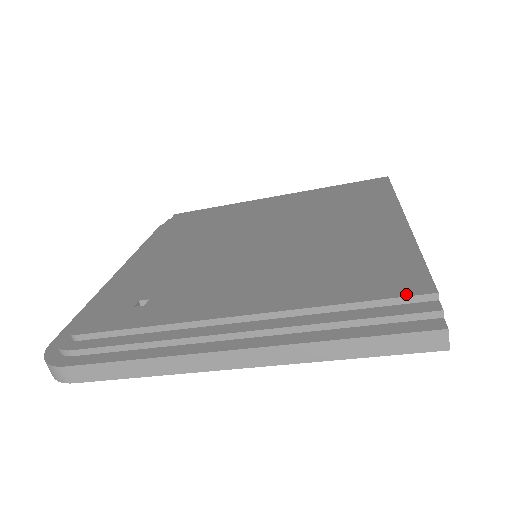
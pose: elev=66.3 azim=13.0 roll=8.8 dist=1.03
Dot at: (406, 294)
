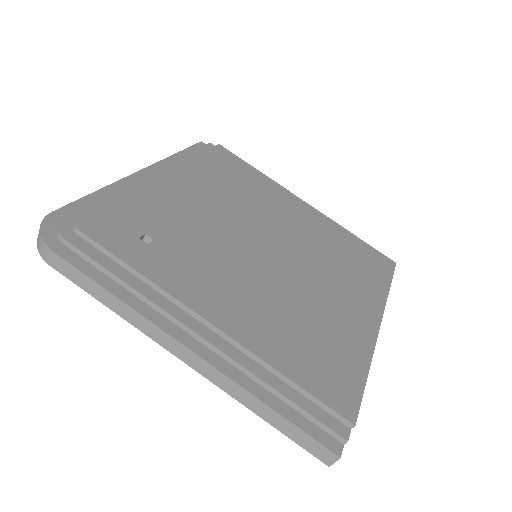
Dot at: (335, 408)
